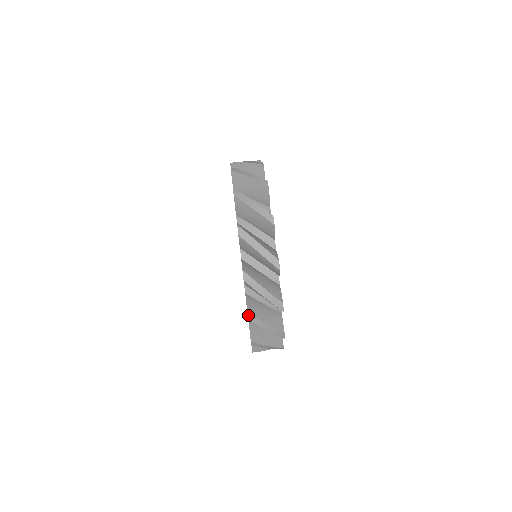
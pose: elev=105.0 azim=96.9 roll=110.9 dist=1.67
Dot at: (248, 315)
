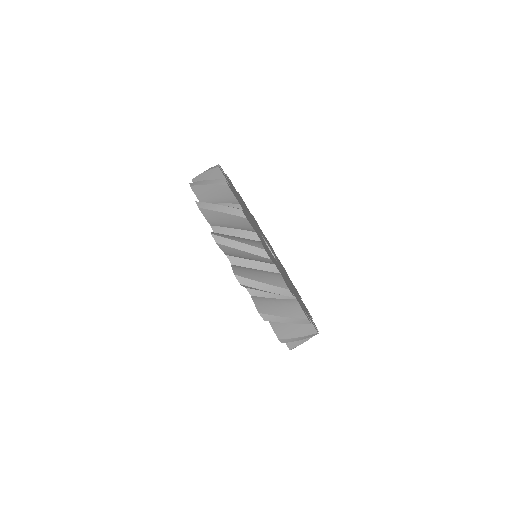
Dot at: occluded
